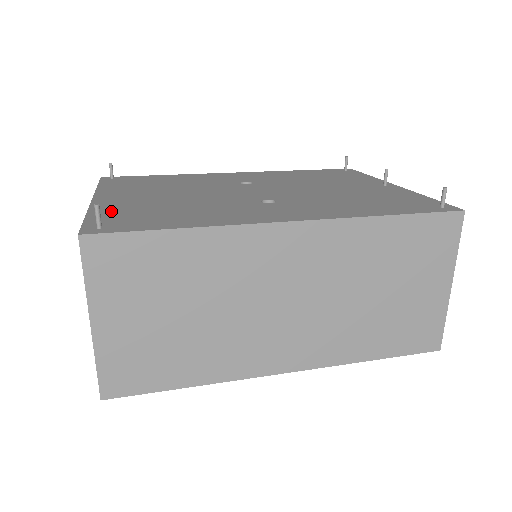
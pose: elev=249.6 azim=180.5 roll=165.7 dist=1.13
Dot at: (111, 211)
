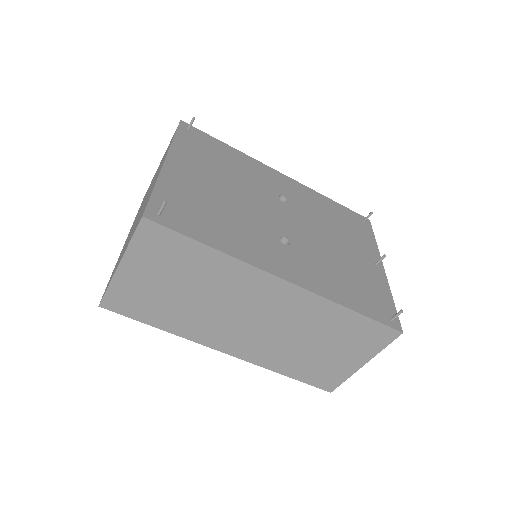
Dot at: (173, 191)
